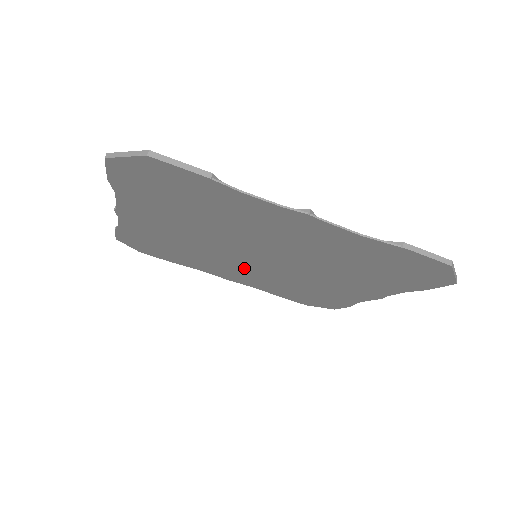
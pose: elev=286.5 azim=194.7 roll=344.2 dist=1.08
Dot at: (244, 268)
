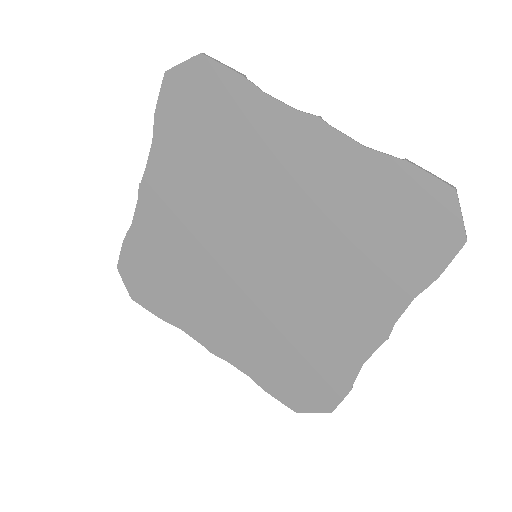
Dot at: (238, 300)
